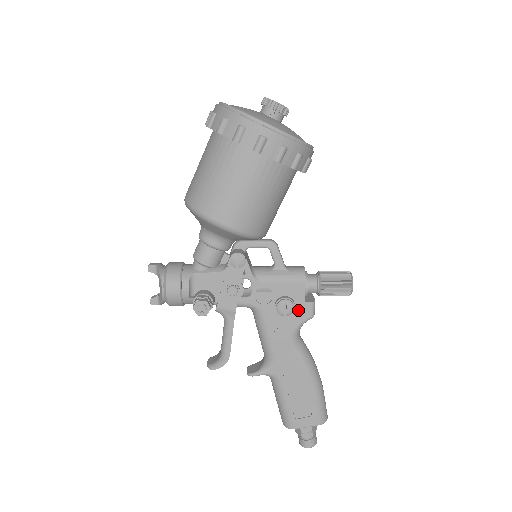
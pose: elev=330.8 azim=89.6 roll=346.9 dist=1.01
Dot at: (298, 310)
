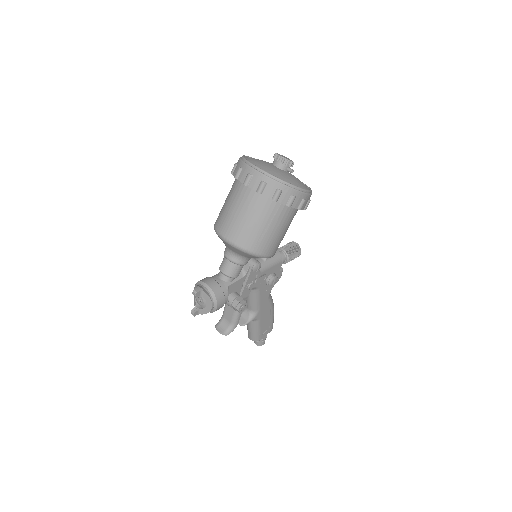
Dot at: occluded
